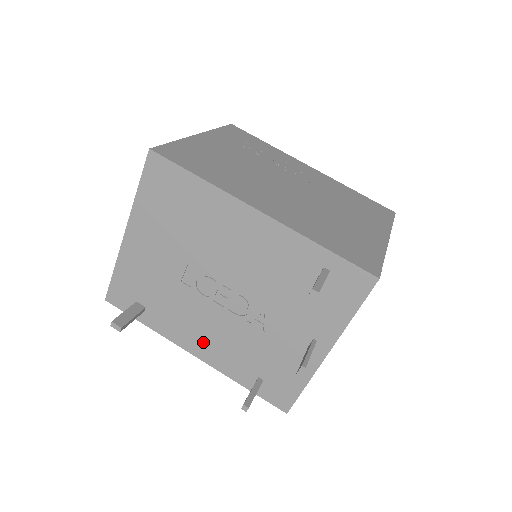
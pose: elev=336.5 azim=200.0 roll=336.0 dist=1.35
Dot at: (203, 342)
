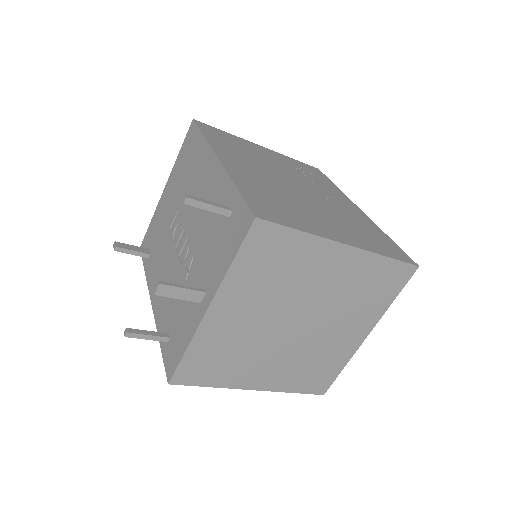
Dot at: occluded
